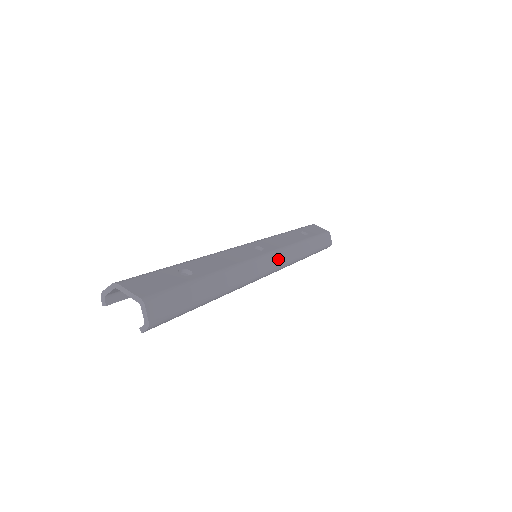
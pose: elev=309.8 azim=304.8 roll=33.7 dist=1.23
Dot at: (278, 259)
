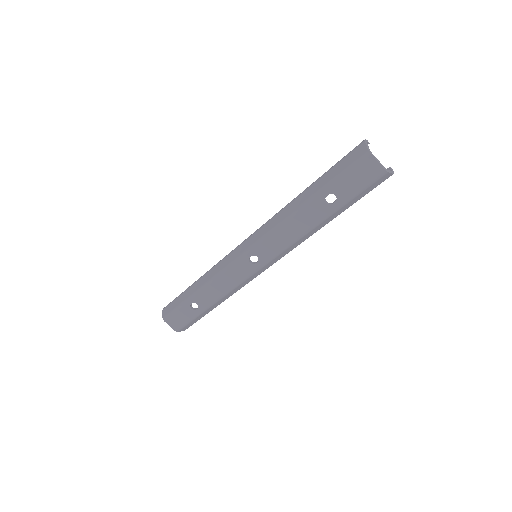
Dot at: (275, 260)
